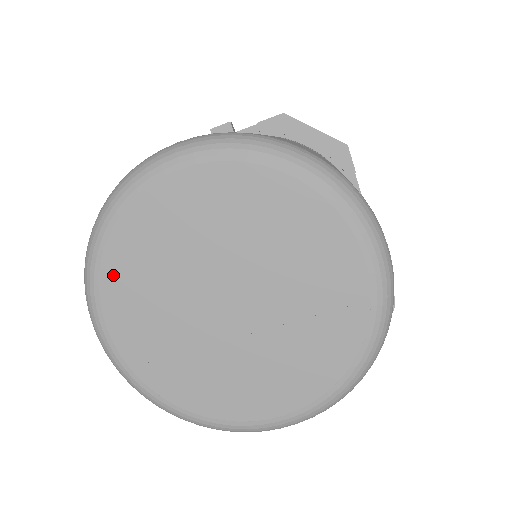
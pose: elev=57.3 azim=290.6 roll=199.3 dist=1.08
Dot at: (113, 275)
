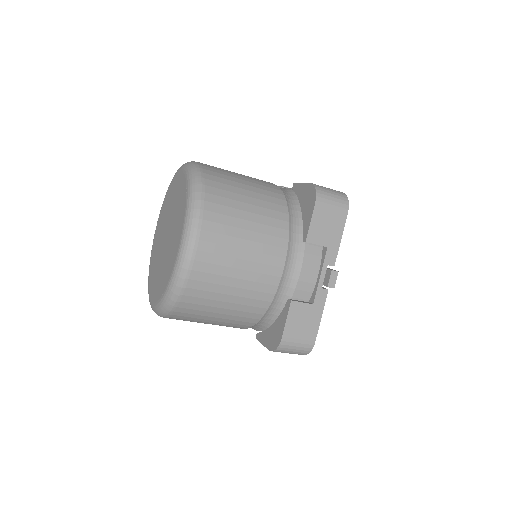
Dot at: (150, 281)
